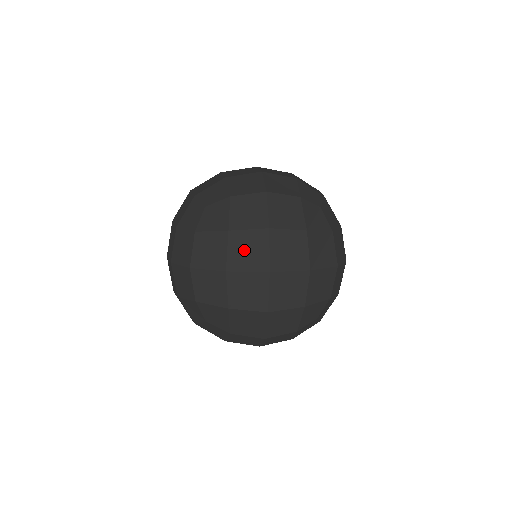
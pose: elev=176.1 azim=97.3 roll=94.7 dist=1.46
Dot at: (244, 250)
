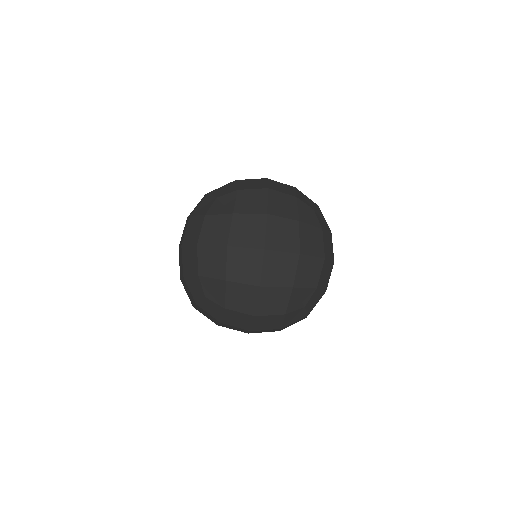
Dot at: (244, 230)
